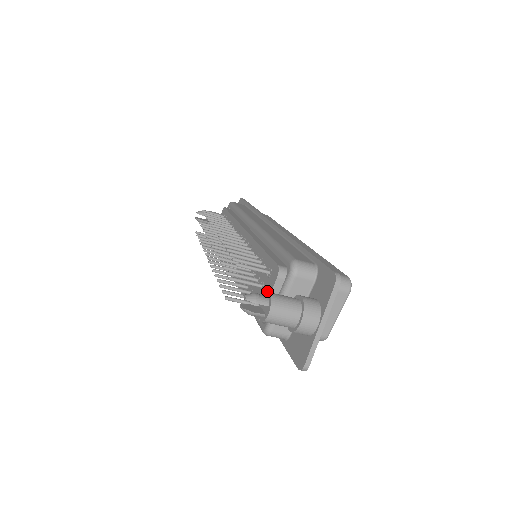
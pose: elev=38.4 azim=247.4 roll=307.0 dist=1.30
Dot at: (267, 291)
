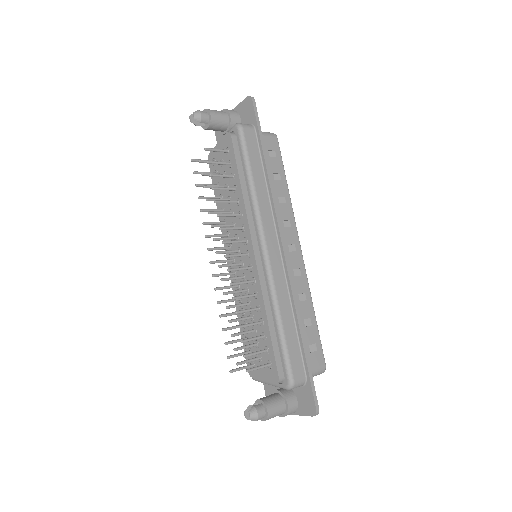
Dot at: (263, 374)
